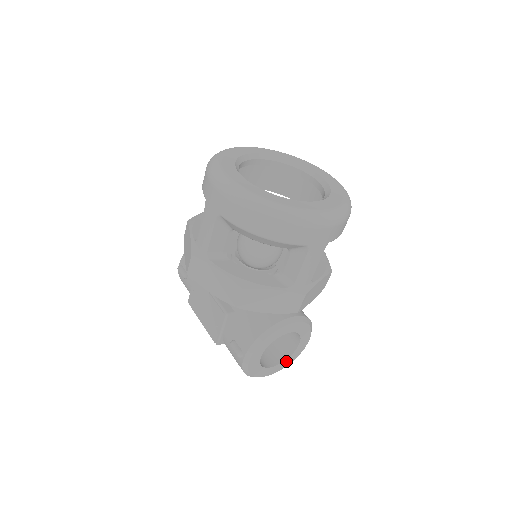
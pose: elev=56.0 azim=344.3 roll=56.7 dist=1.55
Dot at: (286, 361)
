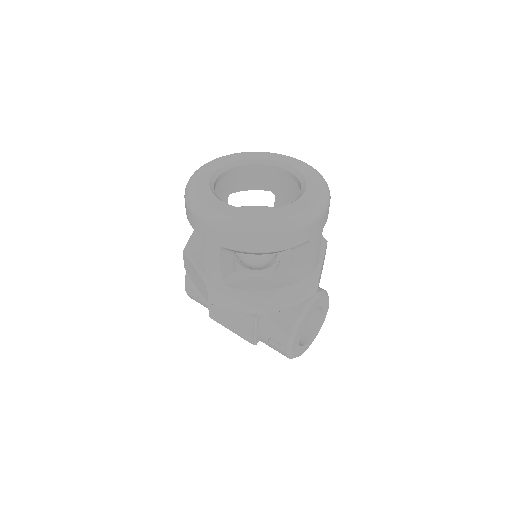
Dot at: (317, 330)
